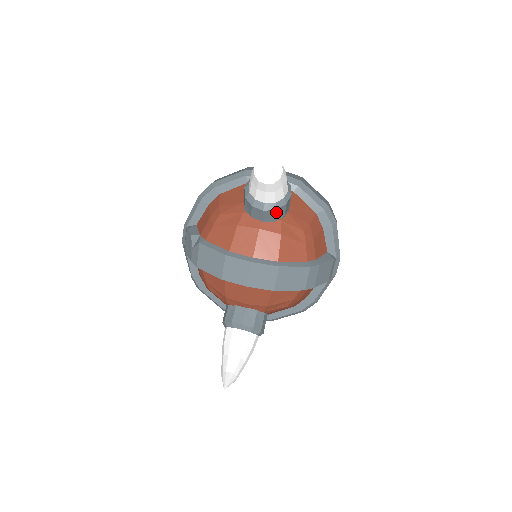
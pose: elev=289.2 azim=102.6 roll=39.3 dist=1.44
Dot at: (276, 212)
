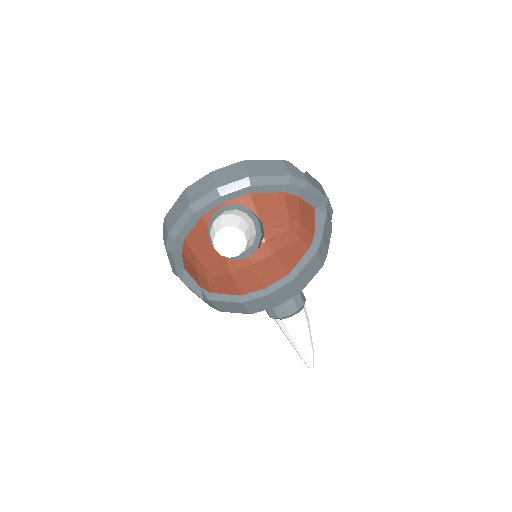
Dot at: (258, 247)
